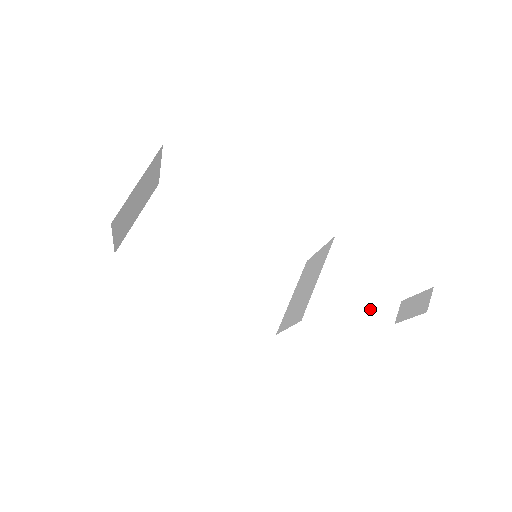
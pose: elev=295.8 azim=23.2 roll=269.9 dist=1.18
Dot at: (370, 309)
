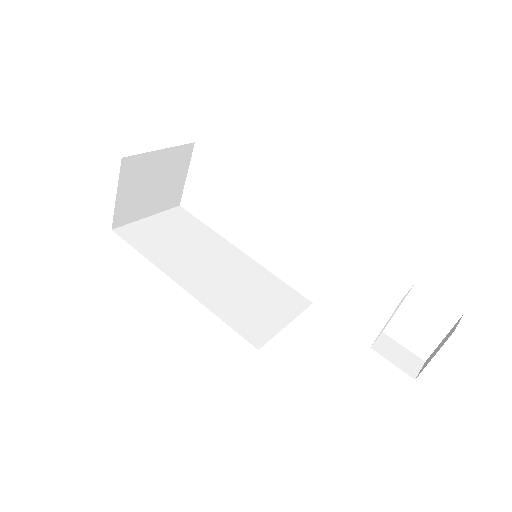
Dot at: (383, 354)
